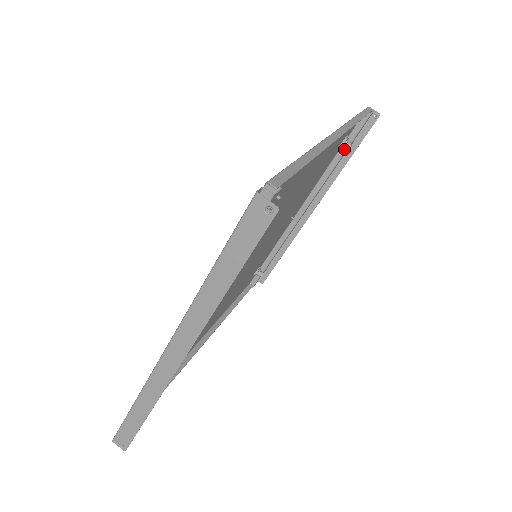
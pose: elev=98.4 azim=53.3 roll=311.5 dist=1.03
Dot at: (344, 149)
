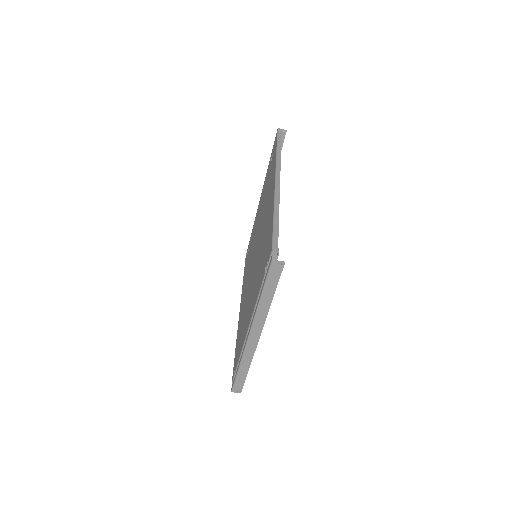
Dot at: occluded
